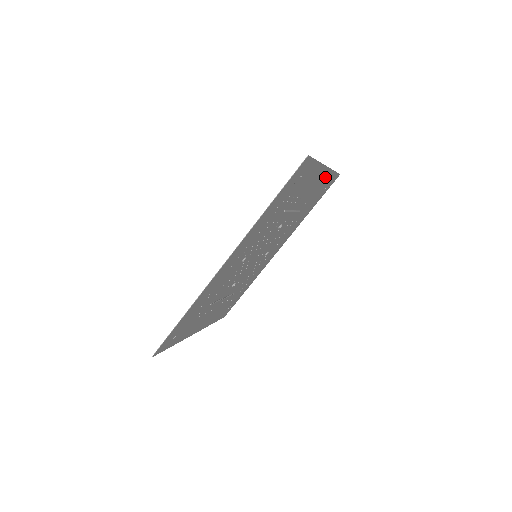
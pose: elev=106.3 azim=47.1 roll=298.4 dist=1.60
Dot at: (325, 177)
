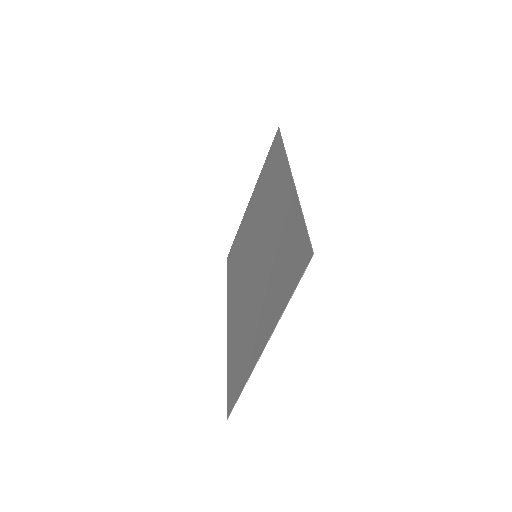
Dot at: (276, 312)
